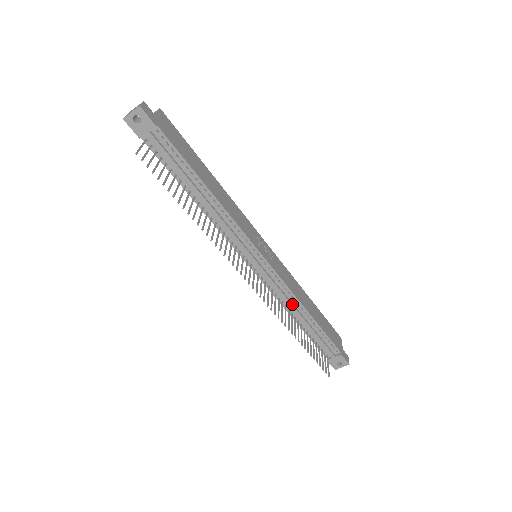
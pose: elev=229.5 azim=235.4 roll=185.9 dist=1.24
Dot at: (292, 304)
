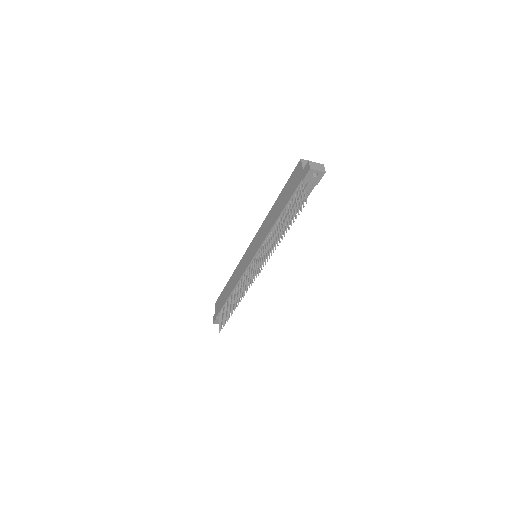
Dot at: (243, 288)
